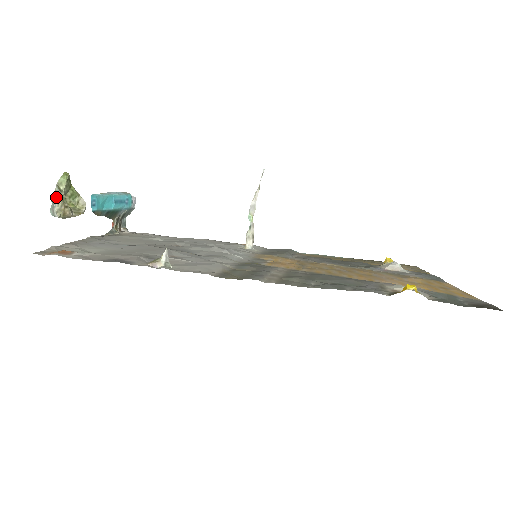
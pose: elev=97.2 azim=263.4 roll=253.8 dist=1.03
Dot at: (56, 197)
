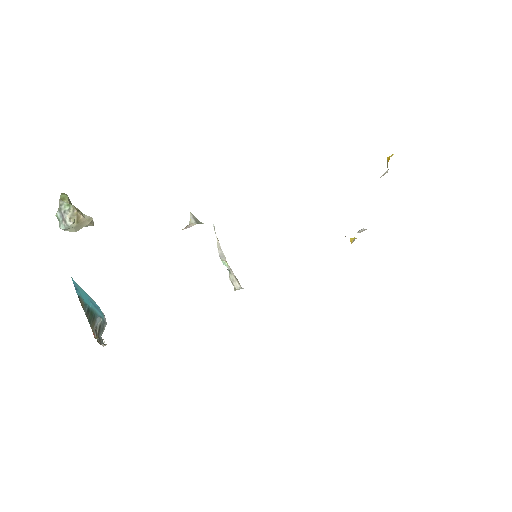
Dot at: (64, 208)
